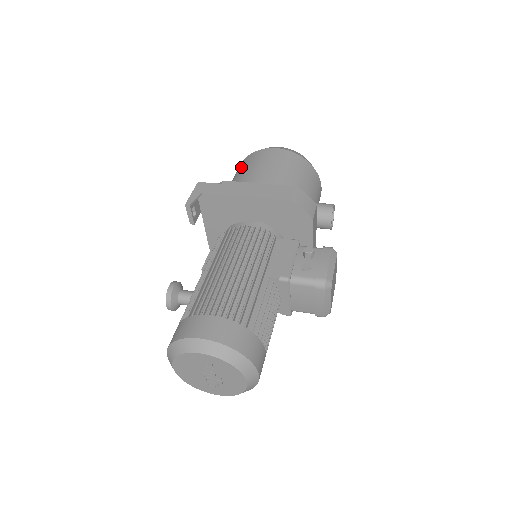
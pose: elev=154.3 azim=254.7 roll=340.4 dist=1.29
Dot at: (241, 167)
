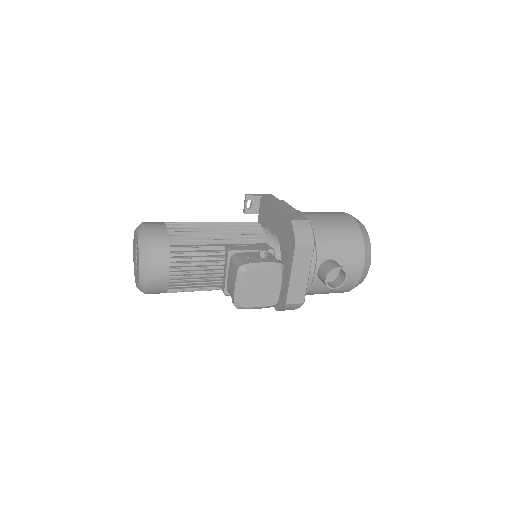
Dot at: occluded
